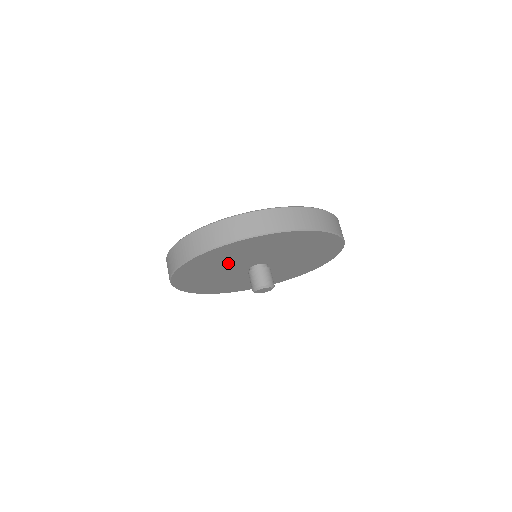
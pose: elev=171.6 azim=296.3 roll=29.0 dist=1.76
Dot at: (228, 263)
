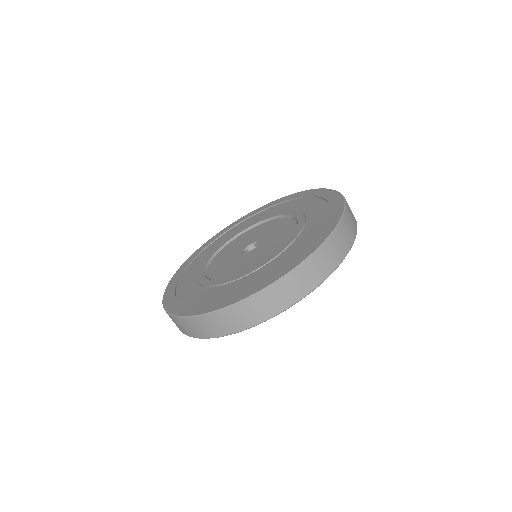
Dot at: occluded
